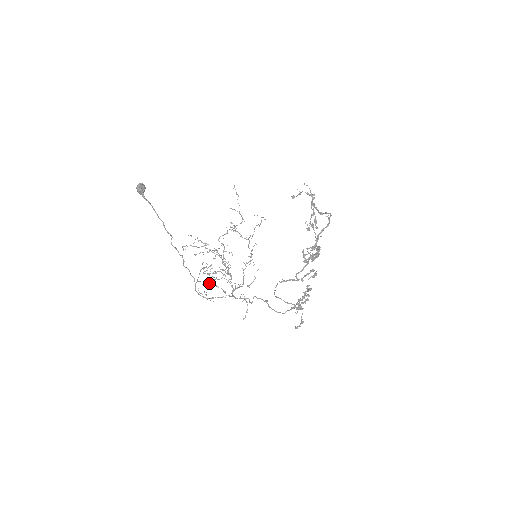
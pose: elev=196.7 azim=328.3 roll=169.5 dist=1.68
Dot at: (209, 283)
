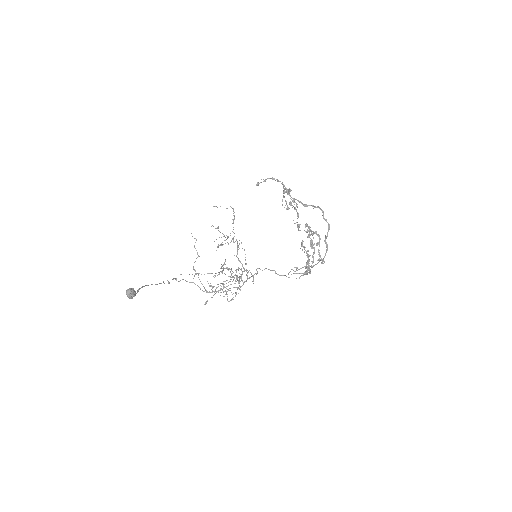
Dot at: occluded
